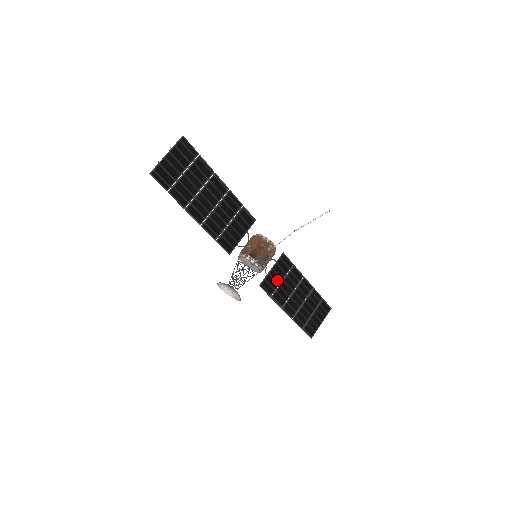
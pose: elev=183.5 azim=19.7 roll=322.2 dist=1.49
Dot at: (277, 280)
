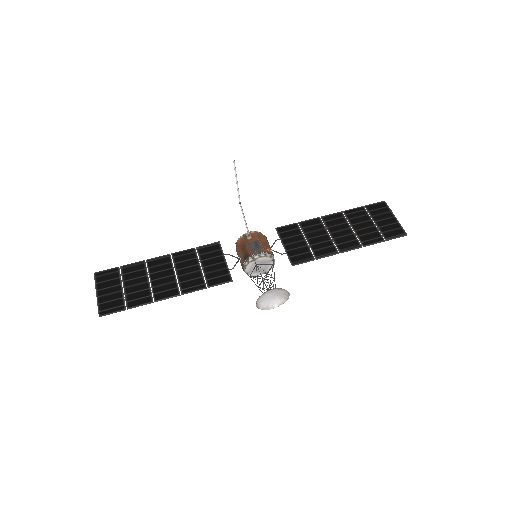
Dot at: (301, 246)
